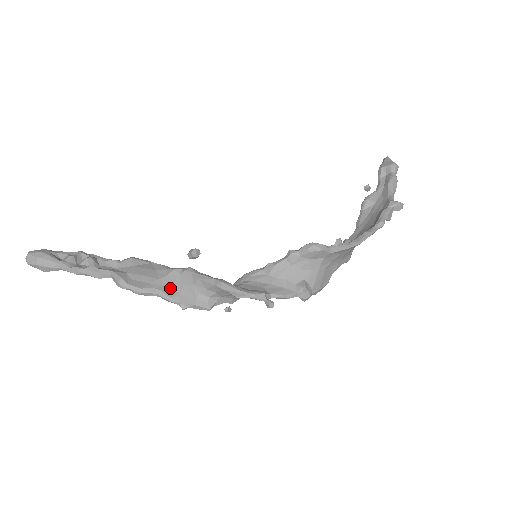
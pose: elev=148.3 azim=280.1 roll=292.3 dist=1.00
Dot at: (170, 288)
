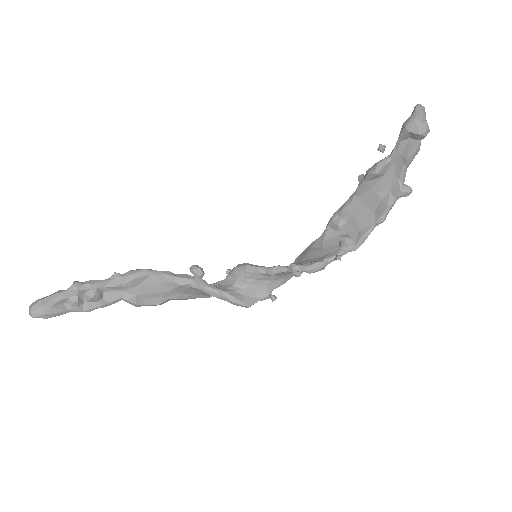
Dot at: (182, 294)
